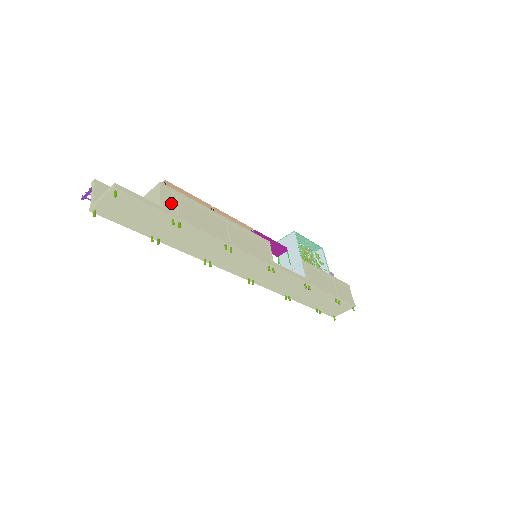
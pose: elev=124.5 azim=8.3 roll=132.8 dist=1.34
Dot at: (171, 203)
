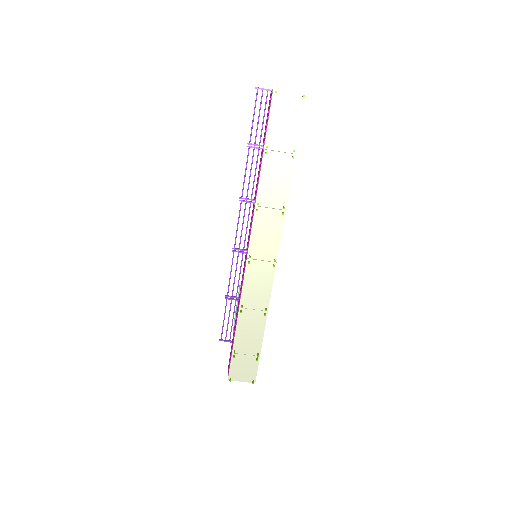
Dot at: occluded
